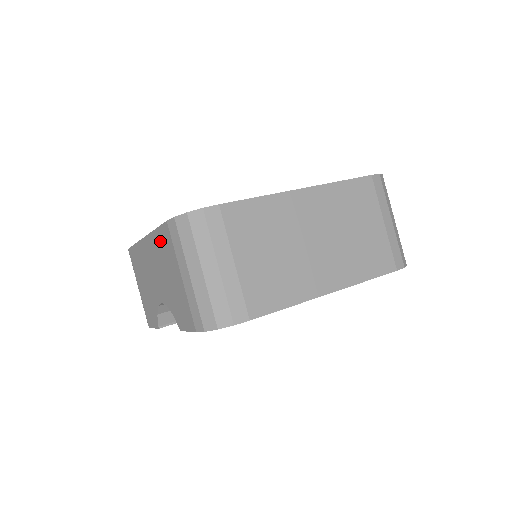
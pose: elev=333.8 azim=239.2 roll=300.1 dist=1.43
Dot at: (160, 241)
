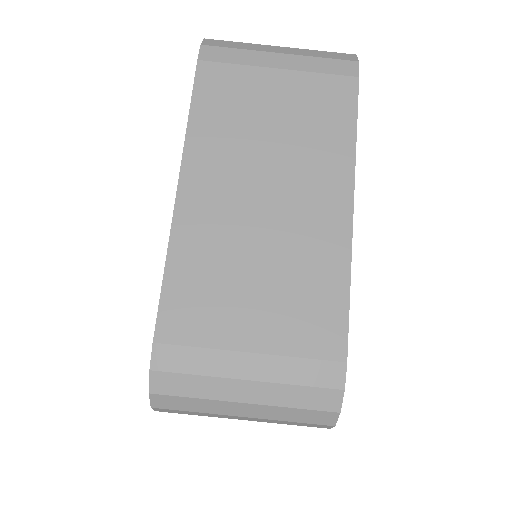
Dot at: occluded
